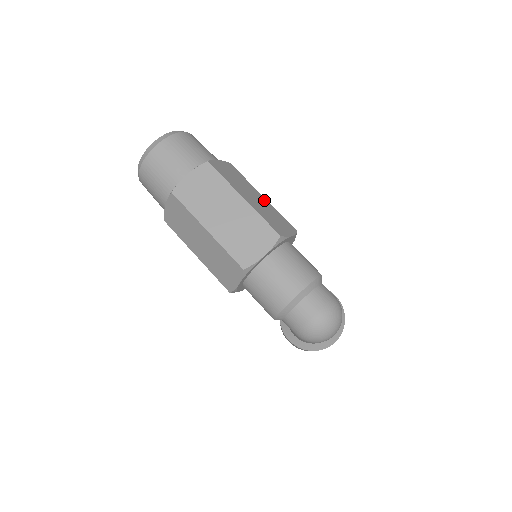
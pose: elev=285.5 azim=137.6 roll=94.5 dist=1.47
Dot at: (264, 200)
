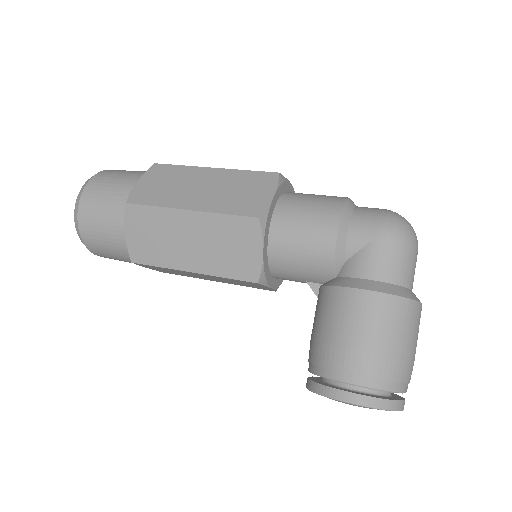
Dot at: occluded
